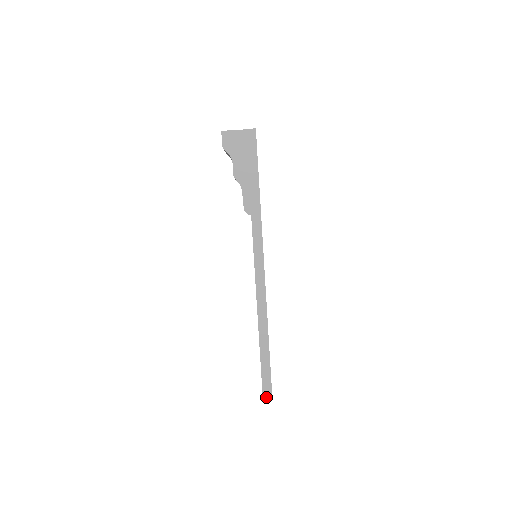
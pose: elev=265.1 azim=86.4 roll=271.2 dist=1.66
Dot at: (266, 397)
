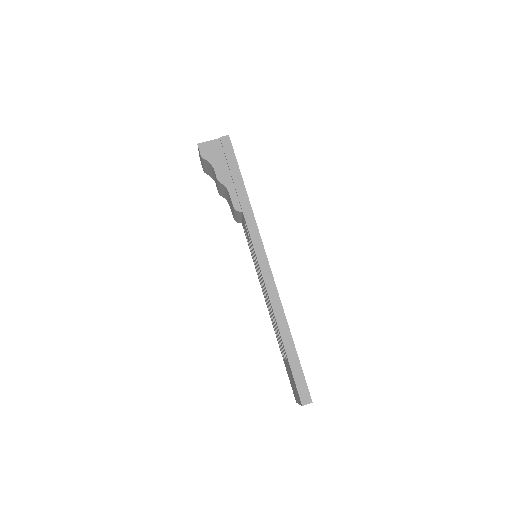
Dot at: (305, 402)
